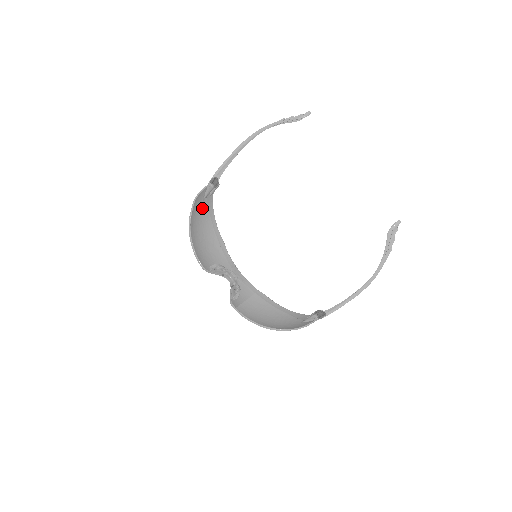
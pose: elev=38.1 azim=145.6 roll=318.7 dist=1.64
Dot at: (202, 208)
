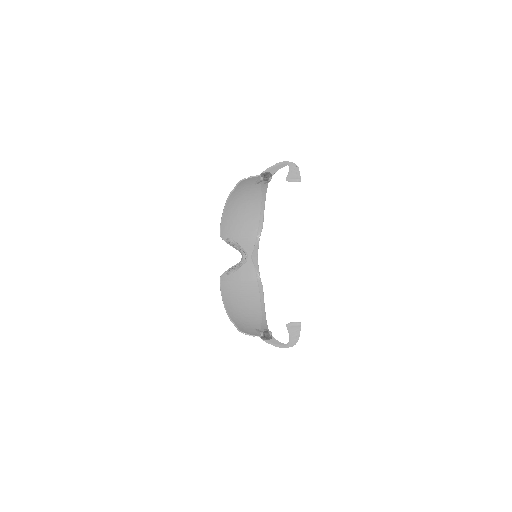
Dot at: (253, 189)
